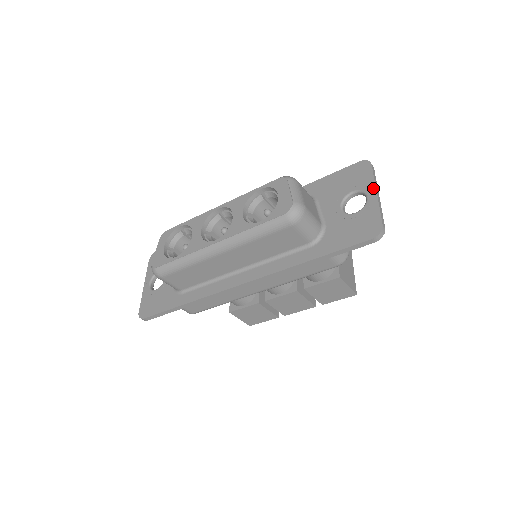
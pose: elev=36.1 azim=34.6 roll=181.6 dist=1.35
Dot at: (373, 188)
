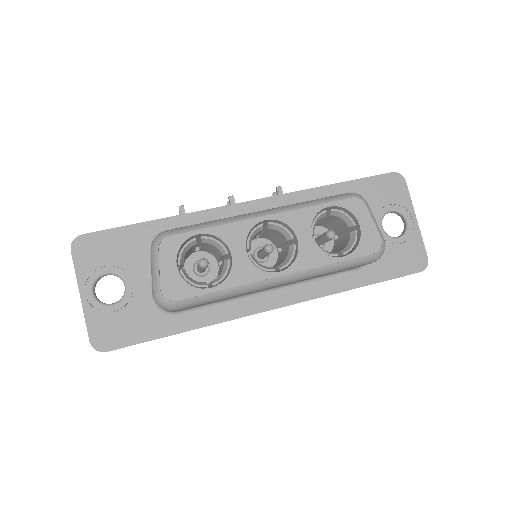
Dot at: (413, 212)
